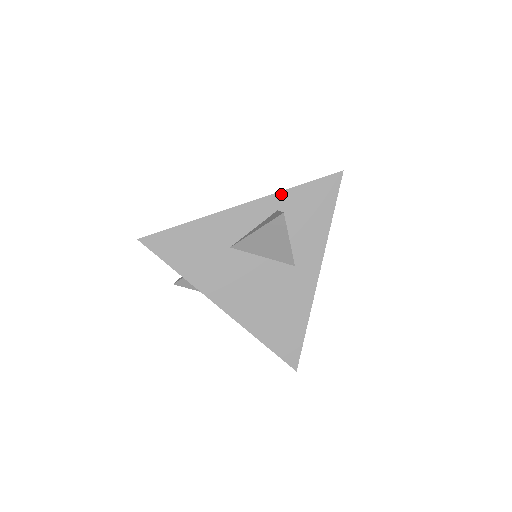
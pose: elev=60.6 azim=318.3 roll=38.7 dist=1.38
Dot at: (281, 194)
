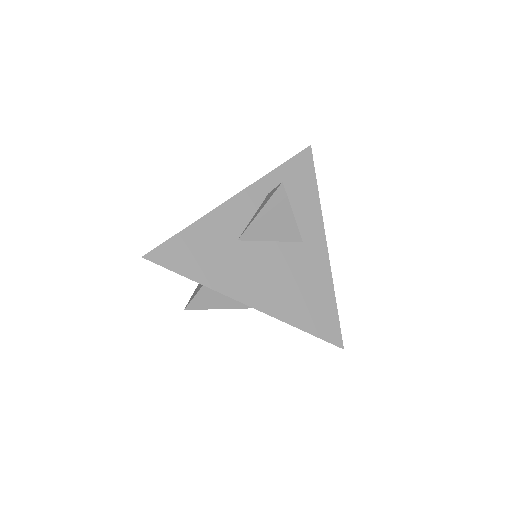
Dot at: (266, 178)
